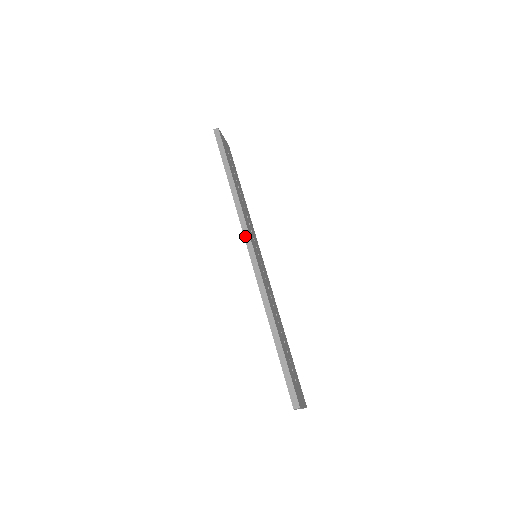
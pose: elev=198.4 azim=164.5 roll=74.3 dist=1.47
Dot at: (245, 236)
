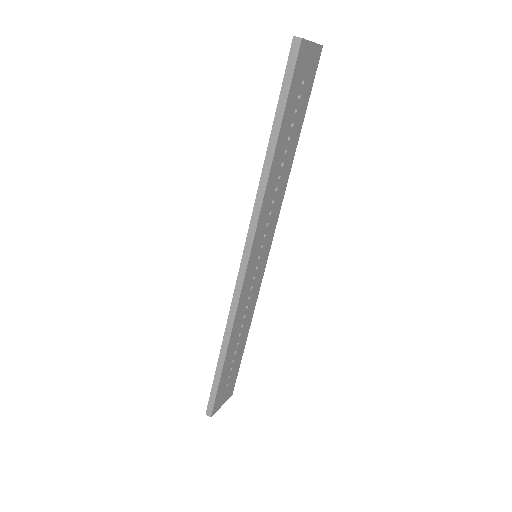
Dot at: (247, 242)
